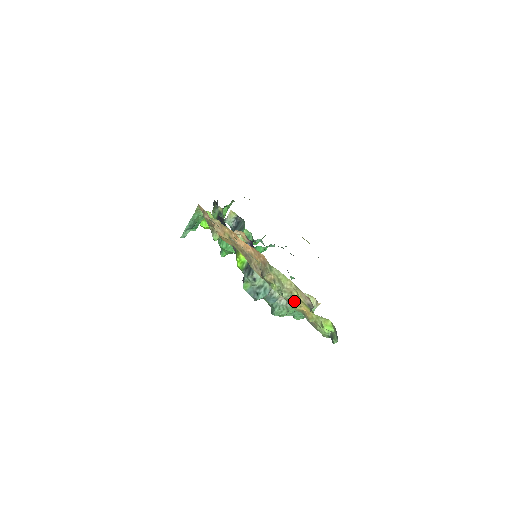
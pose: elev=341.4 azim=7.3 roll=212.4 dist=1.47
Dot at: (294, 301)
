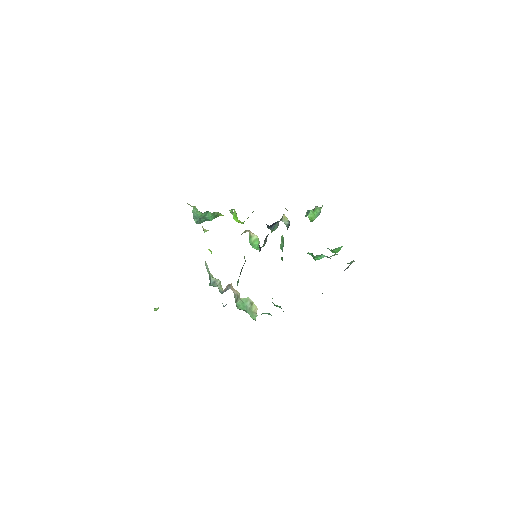
Dot at: occluded
